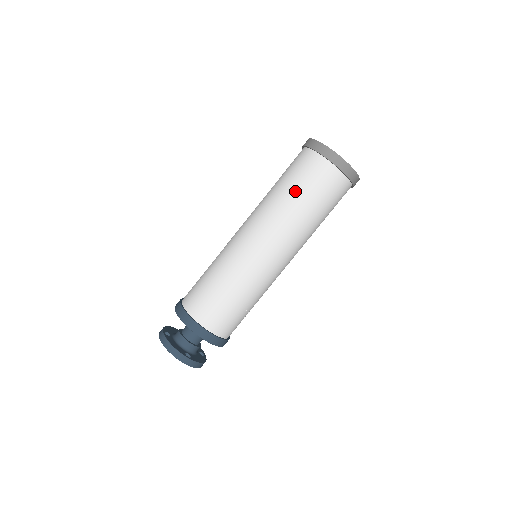
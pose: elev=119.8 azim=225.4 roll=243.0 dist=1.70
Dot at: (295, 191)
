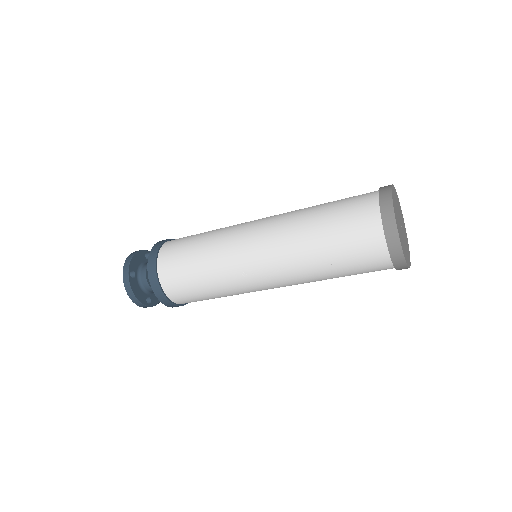
Dot at: (326, 207)
